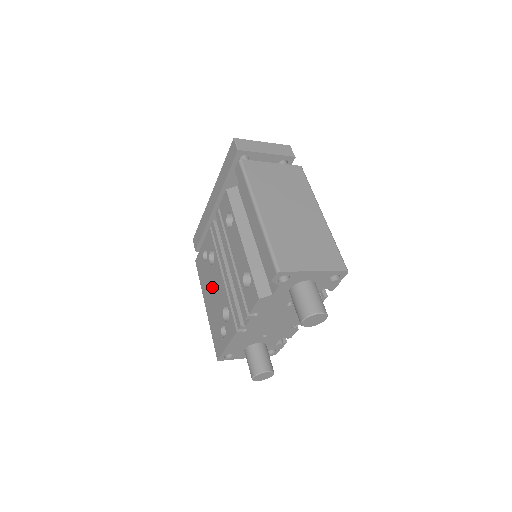
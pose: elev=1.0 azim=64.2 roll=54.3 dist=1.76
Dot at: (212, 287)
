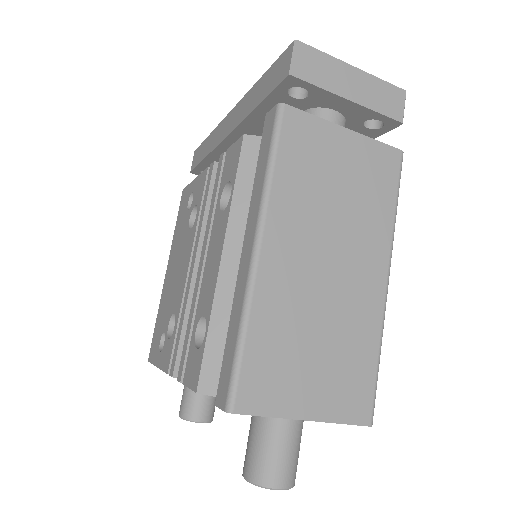
Dot at: (177, 261)
